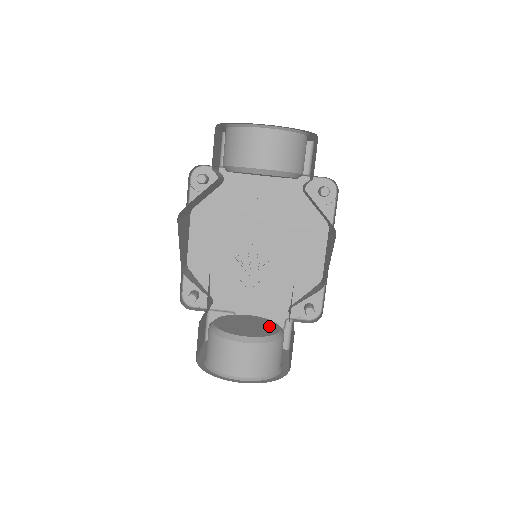
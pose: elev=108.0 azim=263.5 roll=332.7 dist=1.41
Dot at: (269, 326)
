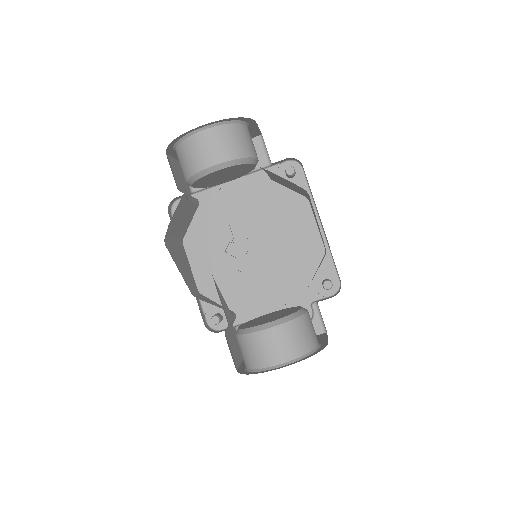
Dot at: (291, 310)
